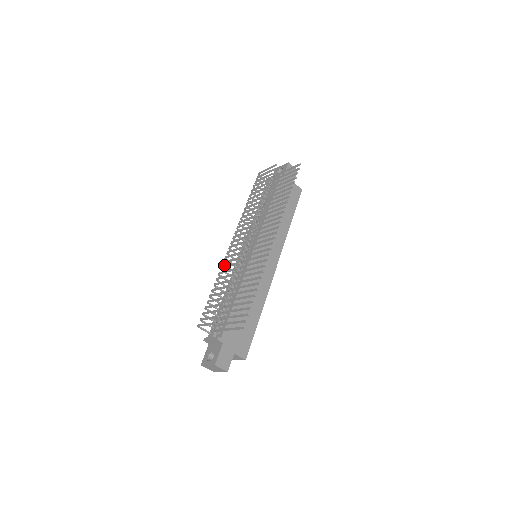
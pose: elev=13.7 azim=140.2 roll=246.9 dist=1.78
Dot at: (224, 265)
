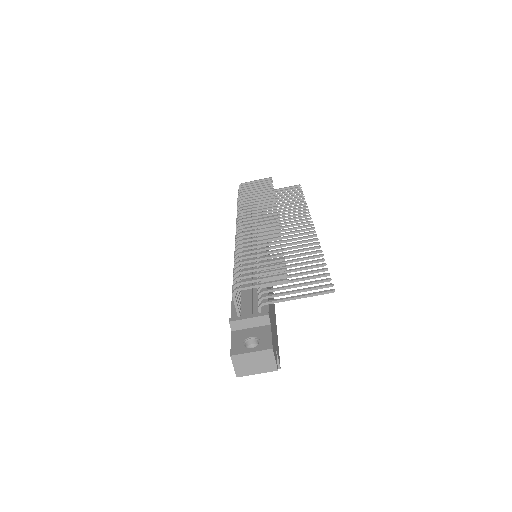
Dot at: occluded
